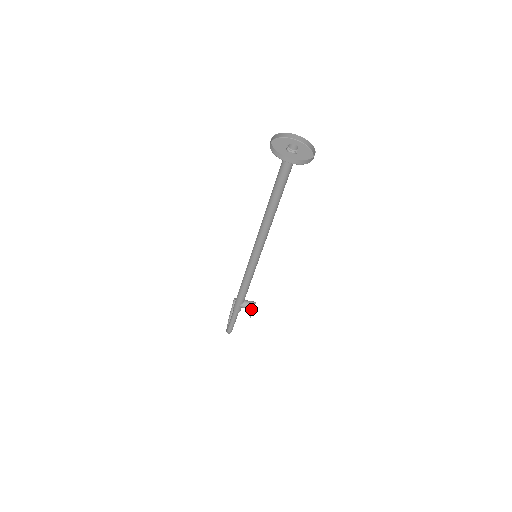
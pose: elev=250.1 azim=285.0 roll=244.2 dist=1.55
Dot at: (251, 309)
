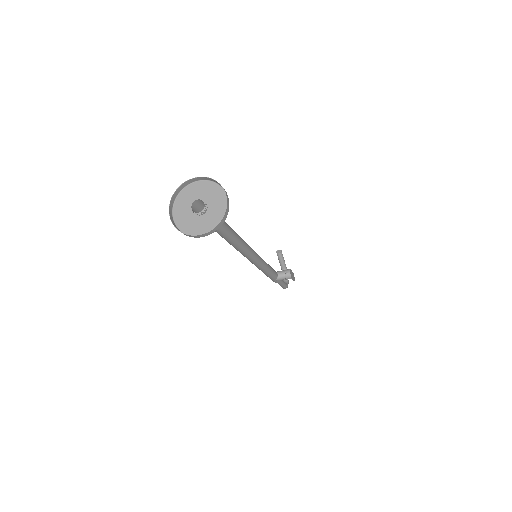
Dot at: occluded
